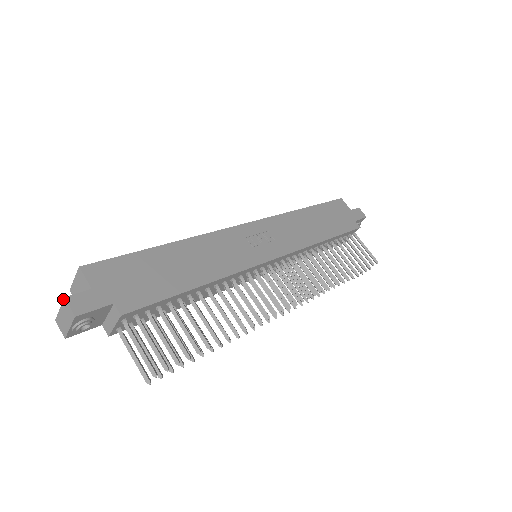
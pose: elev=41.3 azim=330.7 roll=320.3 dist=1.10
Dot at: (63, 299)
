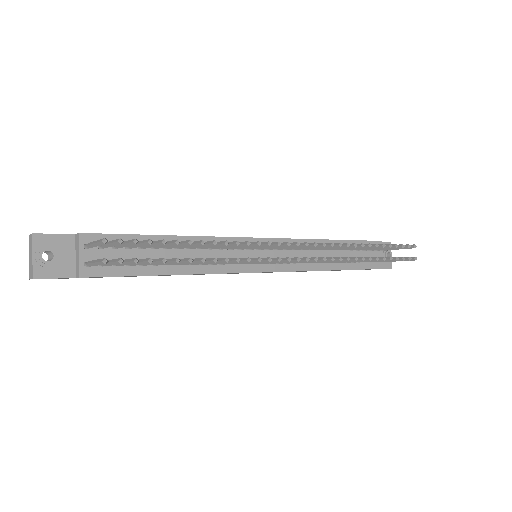
Dot at: occluded
